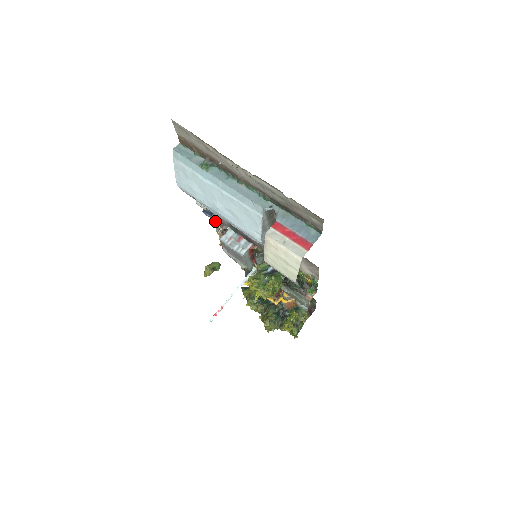
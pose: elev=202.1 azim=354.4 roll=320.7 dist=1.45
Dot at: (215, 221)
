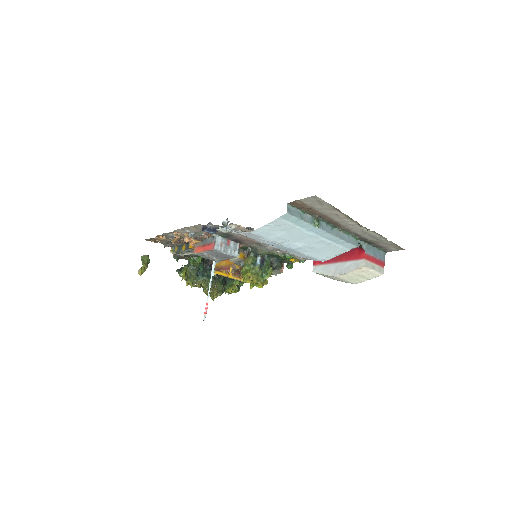
Dot at: (190, 228)
